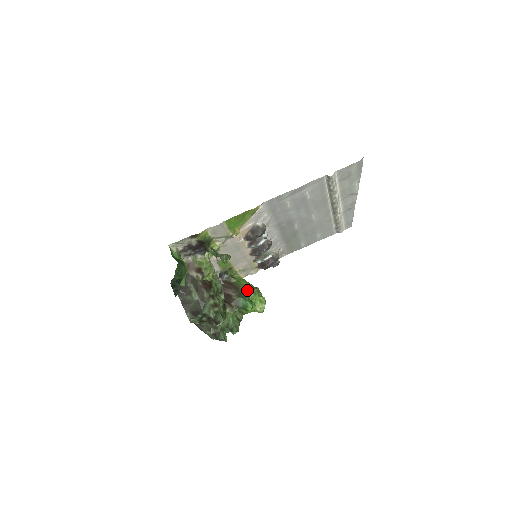
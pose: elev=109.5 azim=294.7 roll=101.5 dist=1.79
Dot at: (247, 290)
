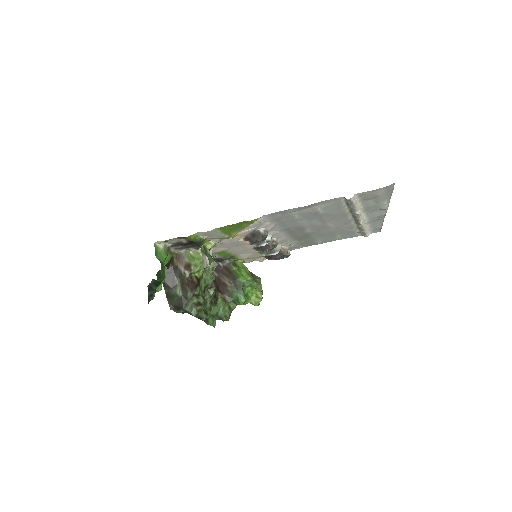
Dot at: (244, 283)
